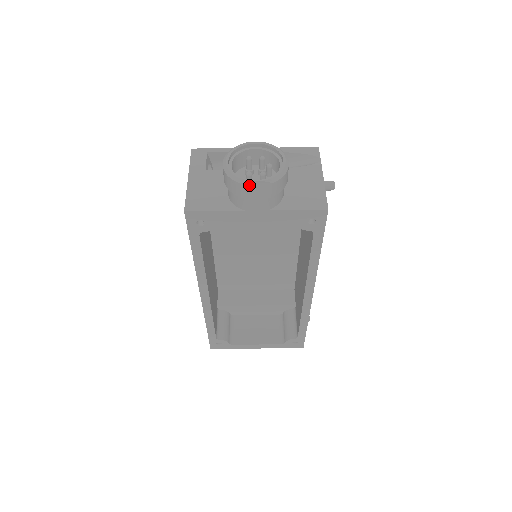
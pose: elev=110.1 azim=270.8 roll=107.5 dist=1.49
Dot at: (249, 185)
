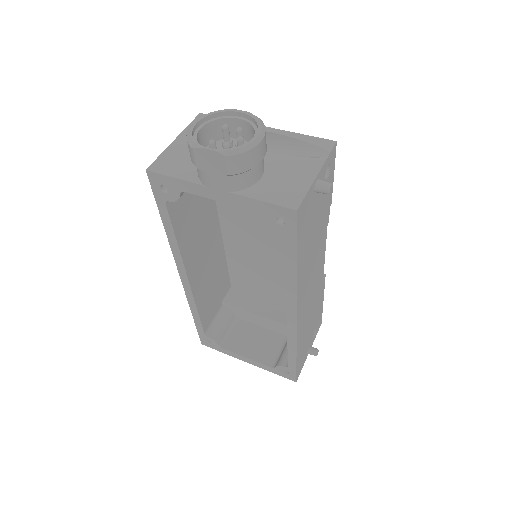
Dot at: (202, 153)
